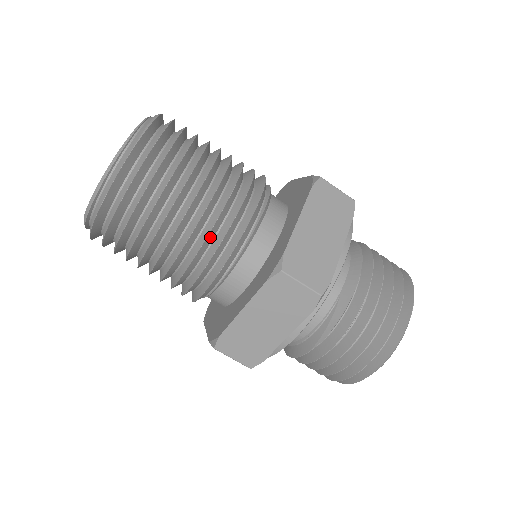
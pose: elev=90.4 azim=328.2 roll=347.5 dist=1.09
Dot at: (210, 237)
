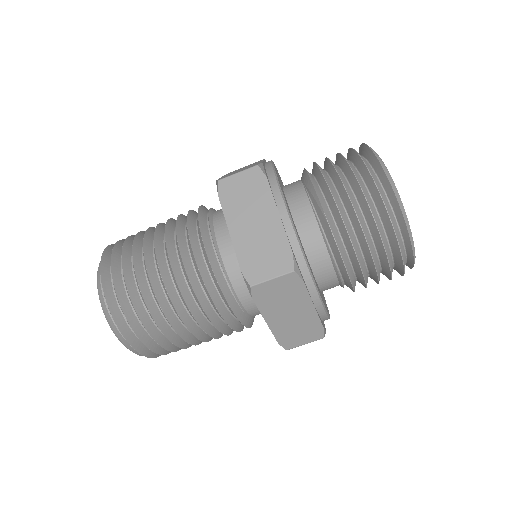
Dot at: (181, 237)
